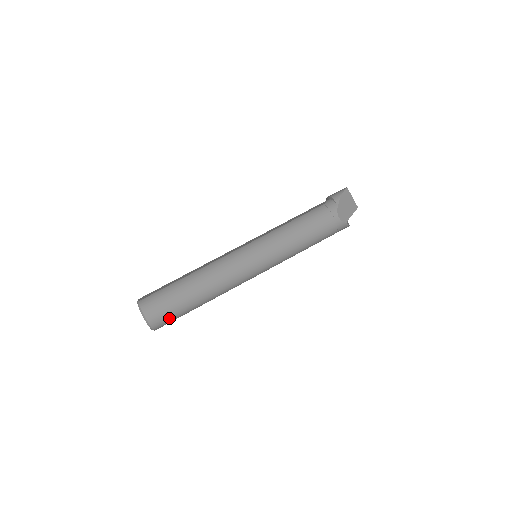
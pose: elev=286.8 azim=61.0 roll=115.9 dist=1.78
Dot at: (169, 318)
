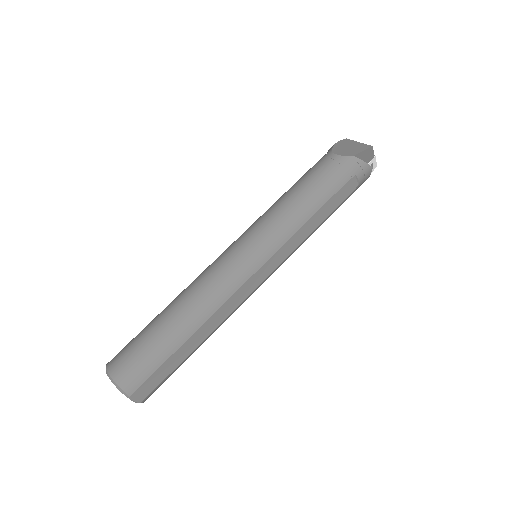
Dot at: (141, 364)
